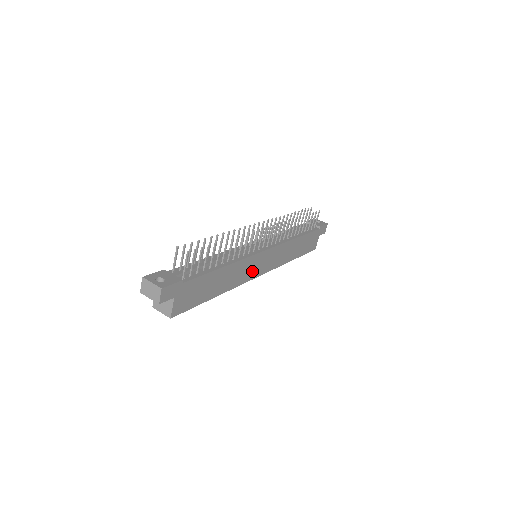
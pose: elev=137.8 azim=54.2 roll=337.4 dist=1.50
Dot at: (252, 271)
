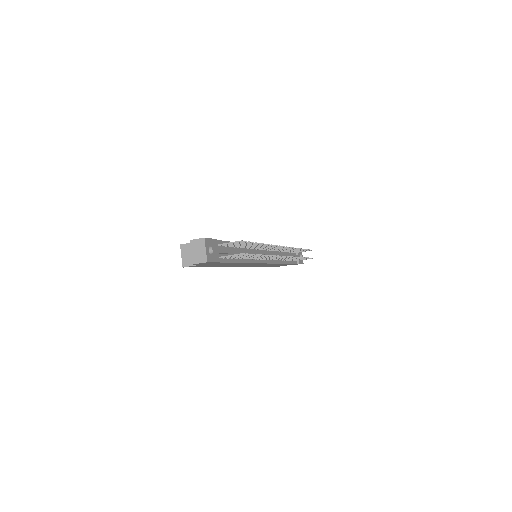
Dot at: occluded
